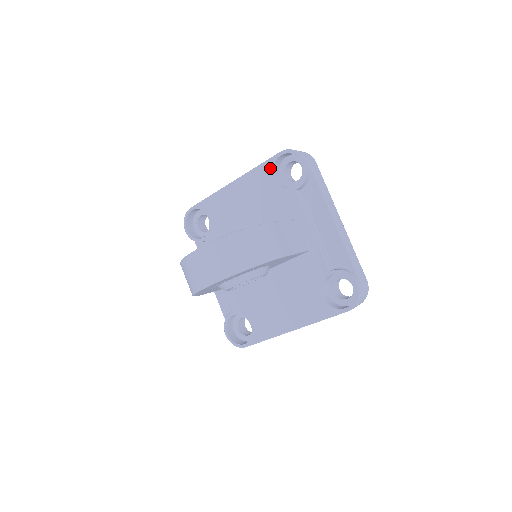
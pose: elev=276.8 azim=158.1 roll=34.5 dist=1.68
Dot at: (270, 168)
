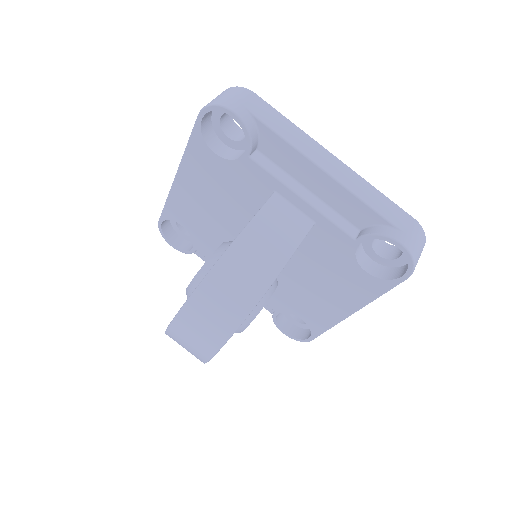
Dot at: (201, 142)
